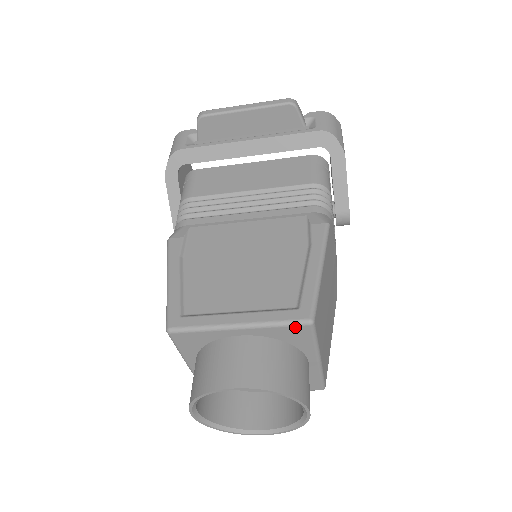
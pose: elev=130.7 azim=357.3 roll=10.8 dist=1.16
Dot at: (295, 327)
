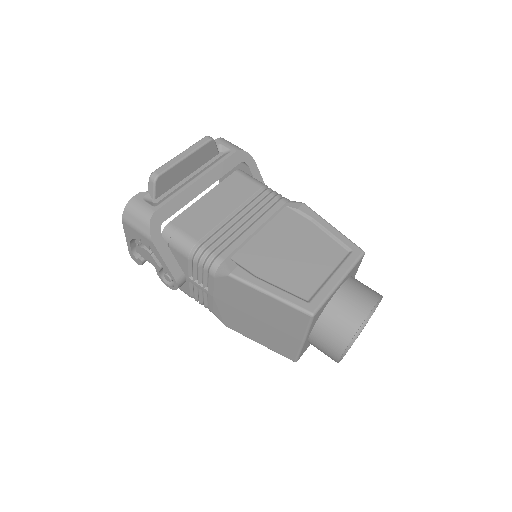
Dot at: (359, 261)
